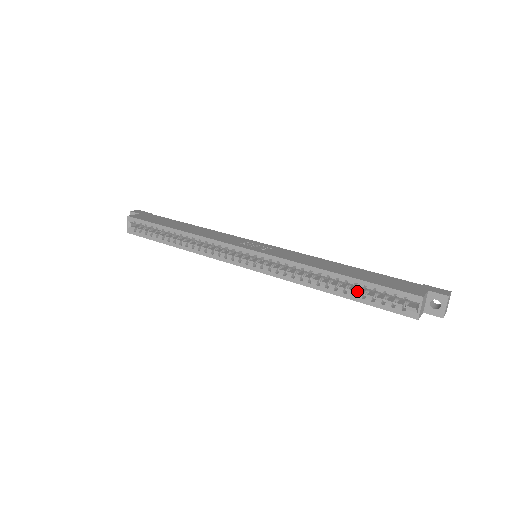
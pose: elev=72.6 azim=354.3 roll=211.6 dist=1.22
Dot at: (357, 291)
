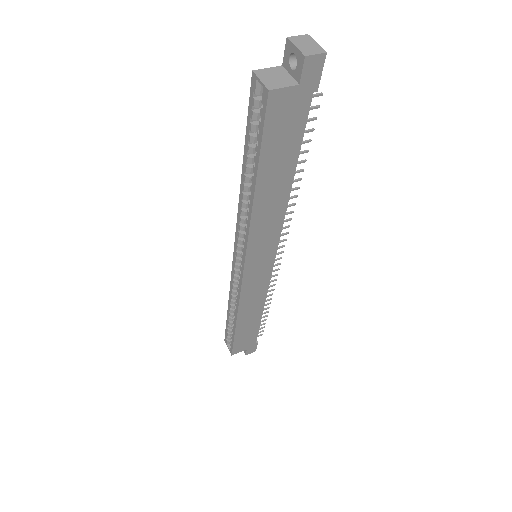
Dot at: occluded
